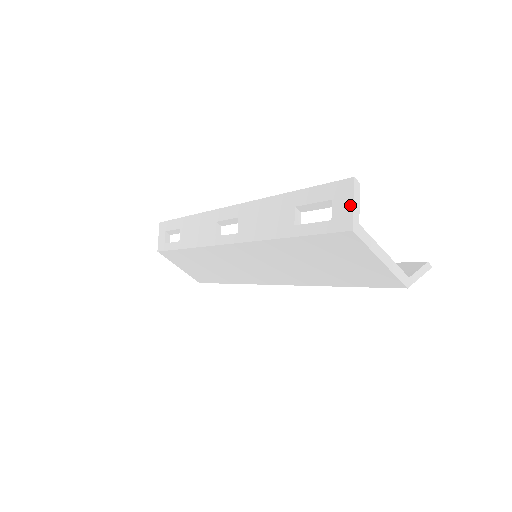
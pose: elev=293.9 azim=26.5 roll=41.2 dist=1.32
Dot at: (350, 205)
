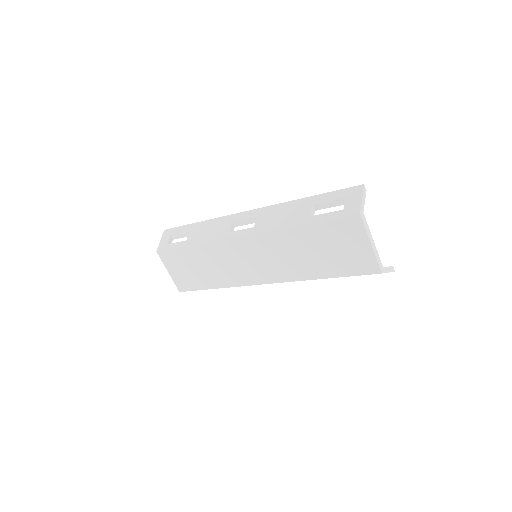
Dot at: (360, 199)
